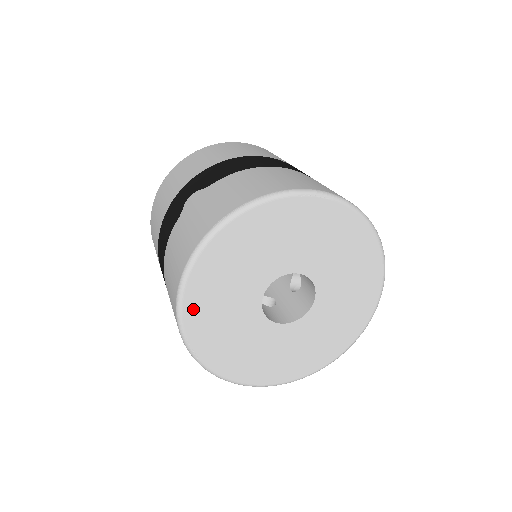
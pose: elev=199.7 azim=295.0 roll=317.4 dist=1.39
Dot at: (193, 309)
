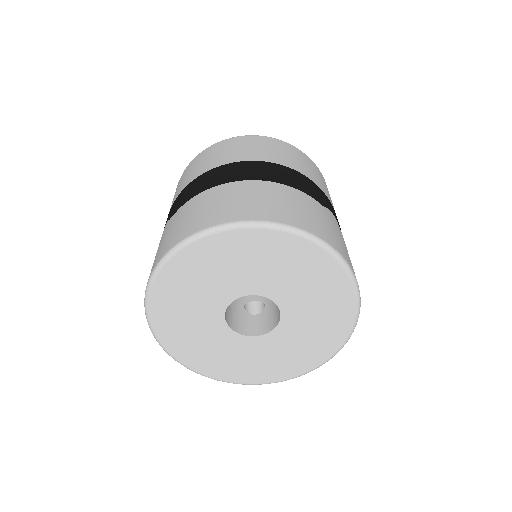
Dot at: (167, 337)
